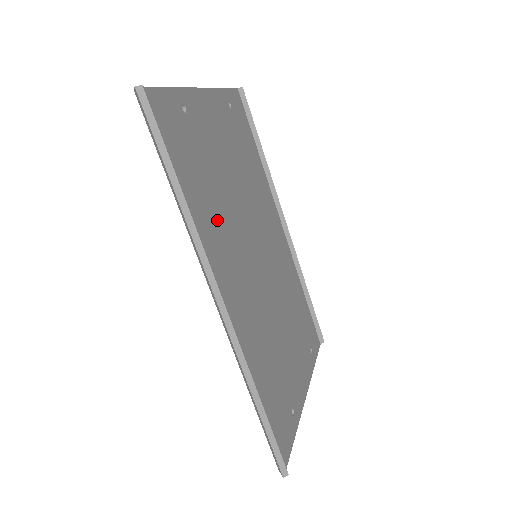
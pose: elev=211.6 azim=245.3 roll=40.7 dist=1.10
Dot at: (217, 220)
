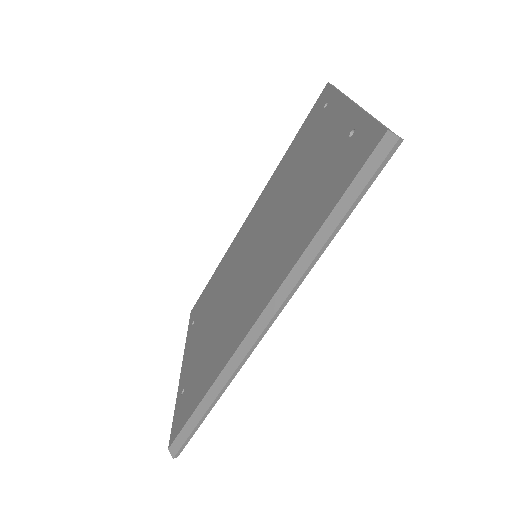
Dot at: occluded
